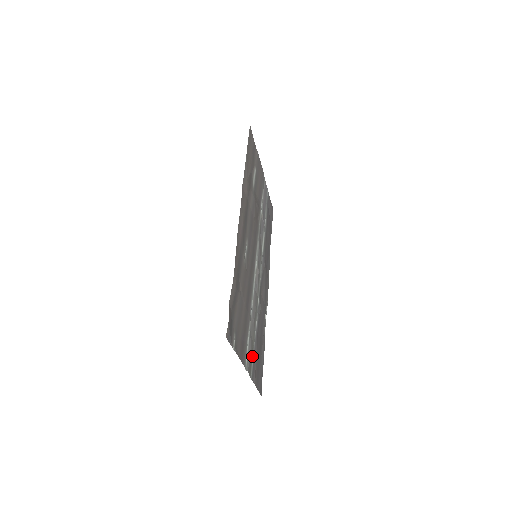
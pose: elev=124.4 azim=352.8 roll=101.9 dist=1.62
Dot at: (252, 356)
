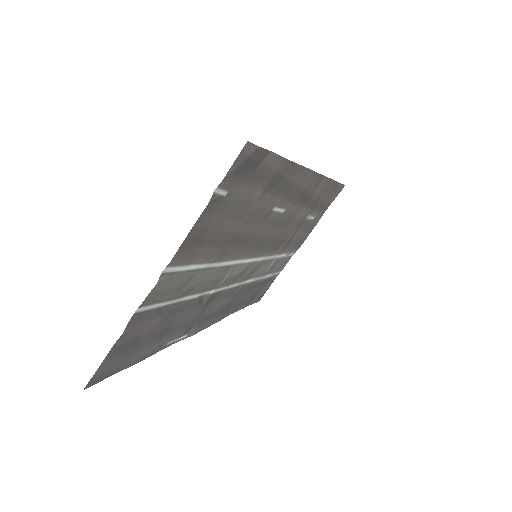
Dot at: (164, 299)
